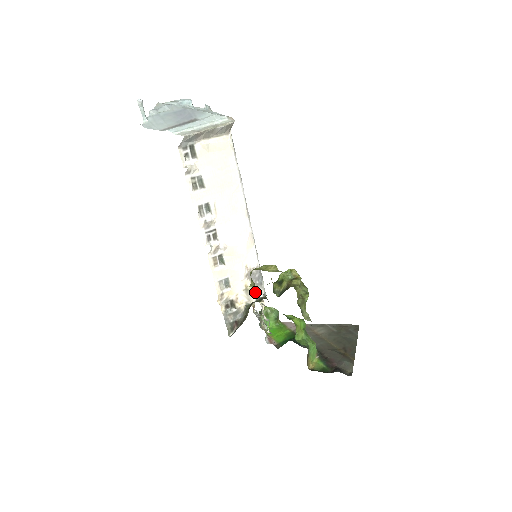
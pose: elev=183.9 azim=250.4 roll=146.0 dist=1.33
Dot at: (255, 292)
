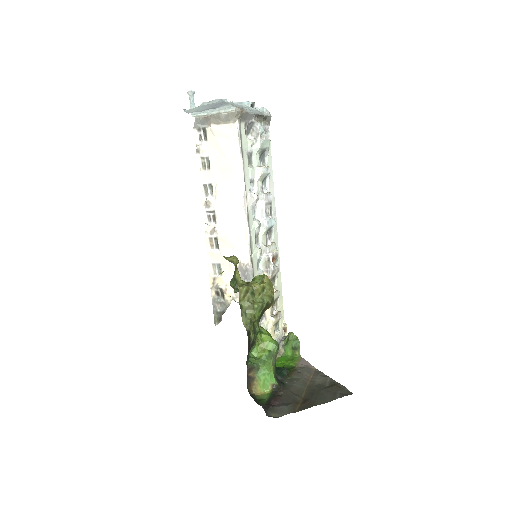
Dot at: occluded
